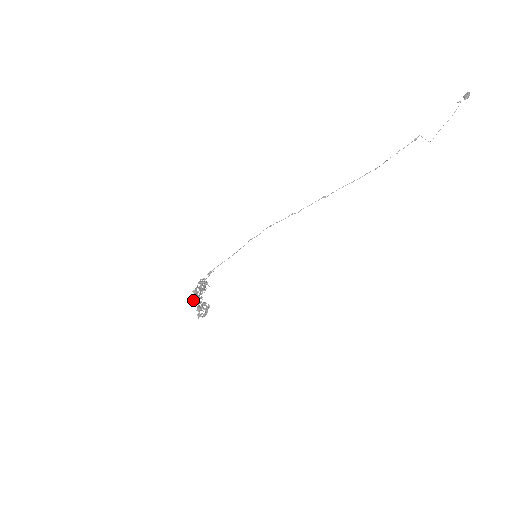
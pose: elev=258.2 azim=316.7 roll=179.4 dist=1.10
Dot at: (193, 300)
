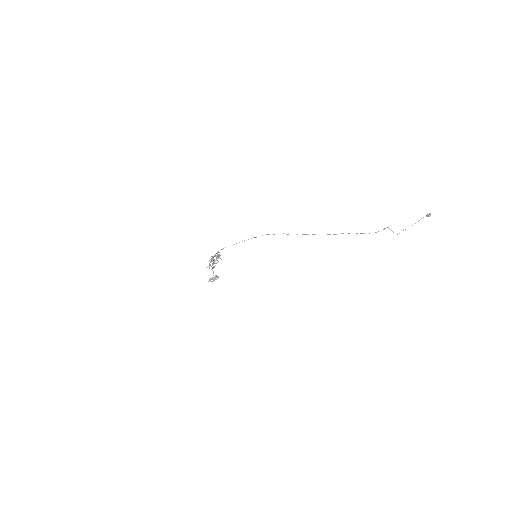
Dot at: occluded
